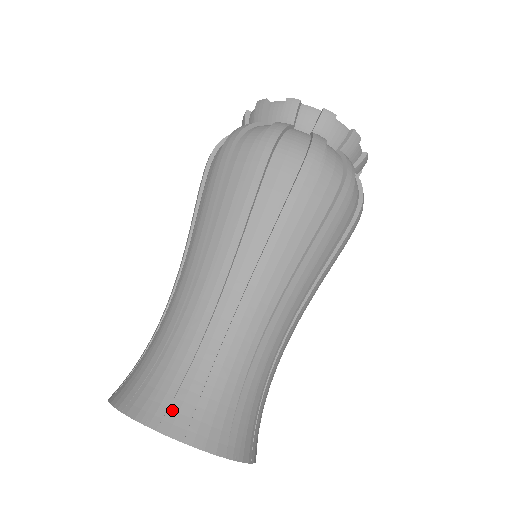
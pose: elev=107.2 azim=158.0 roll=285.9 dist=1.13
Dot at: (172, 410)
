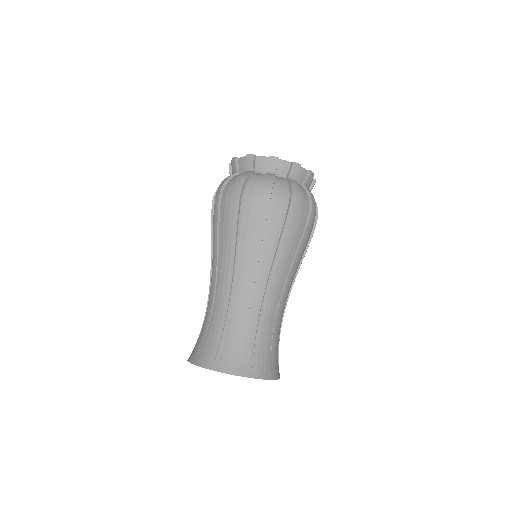
Dot at: (200, 353)
